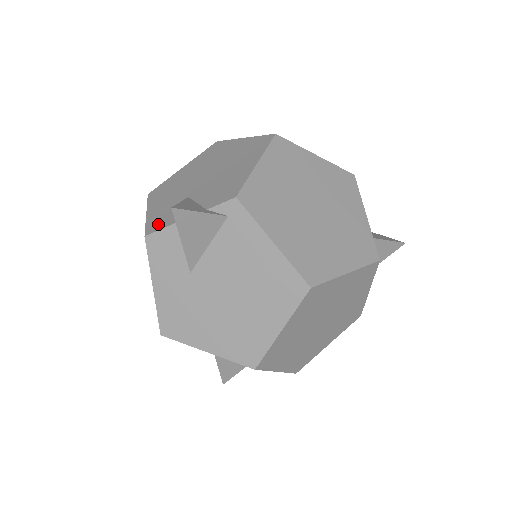
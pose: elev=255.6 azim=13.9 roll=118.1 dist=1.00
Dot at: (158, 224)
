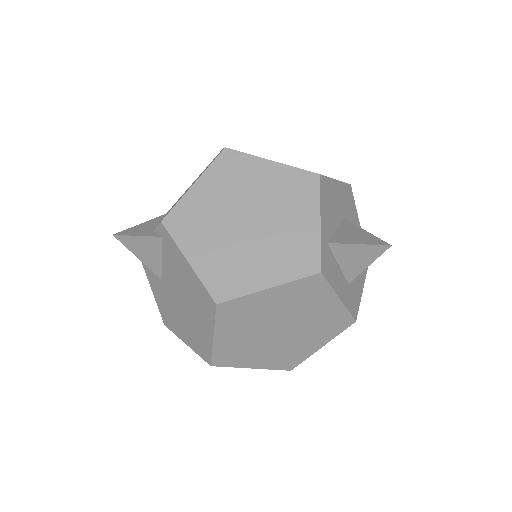
Dot at: occluded
